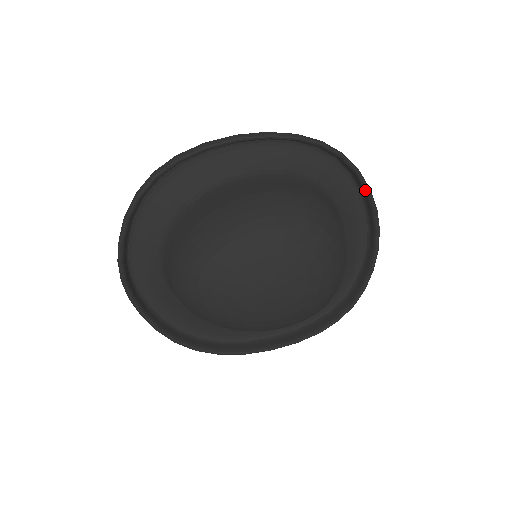
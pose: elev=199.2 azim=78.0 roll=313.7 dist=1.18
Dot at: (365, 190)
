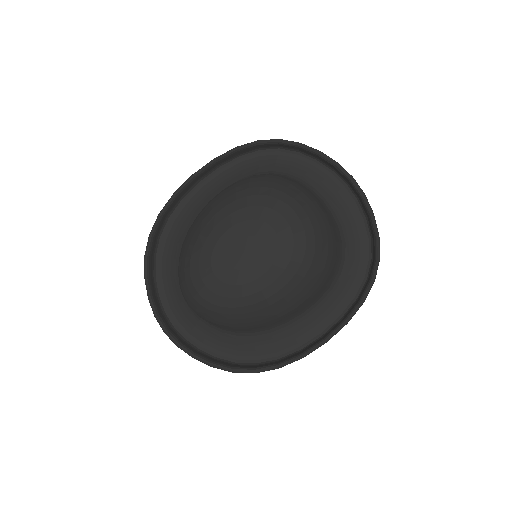
Dot at: (315, 154)
